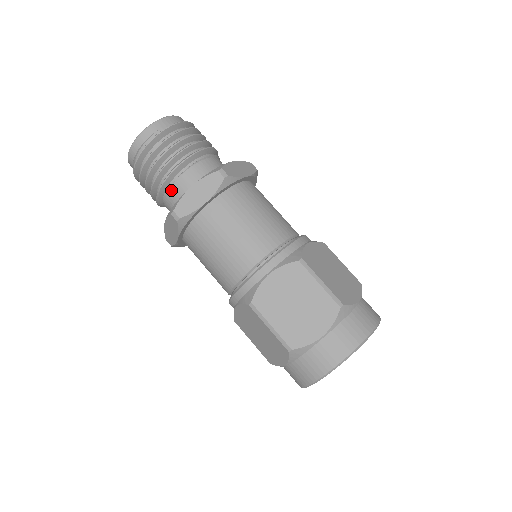
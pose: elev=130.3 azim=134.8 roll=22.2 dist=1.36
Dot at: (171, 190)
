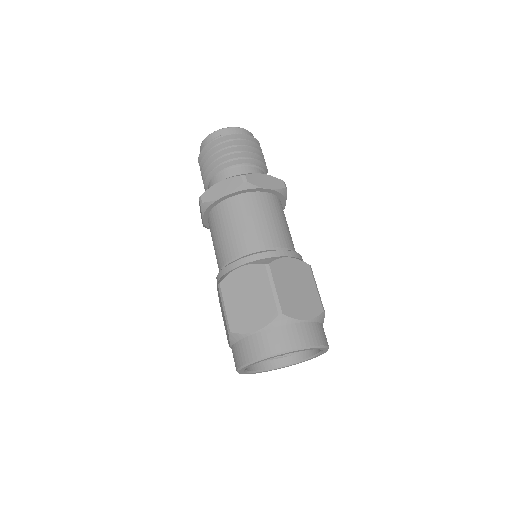
Dot at: (212, 182)
